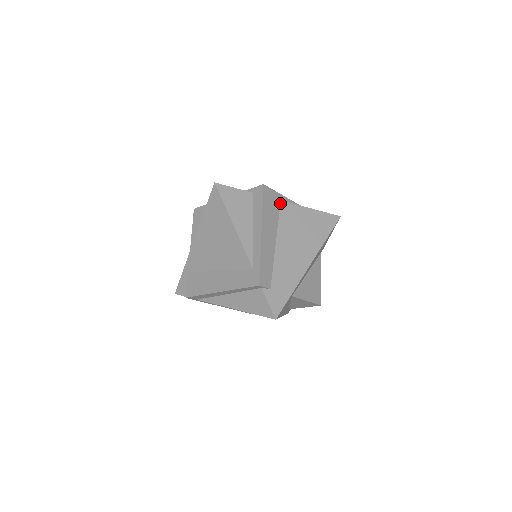
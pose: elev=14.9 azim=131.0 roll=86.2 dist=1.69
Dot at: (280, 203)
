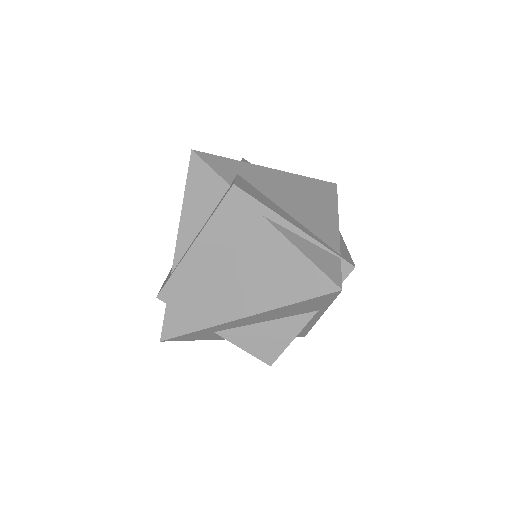
Dot at: (258, 219)
